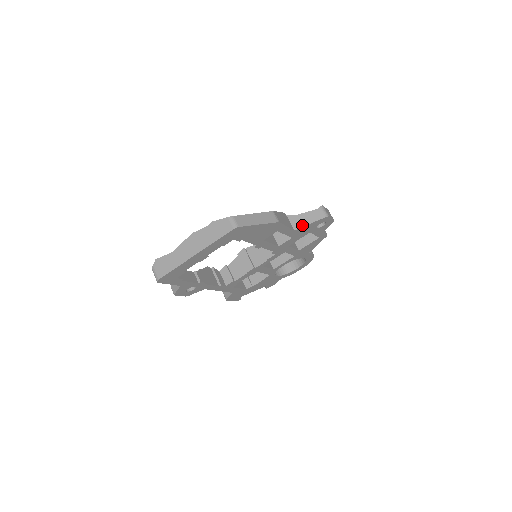
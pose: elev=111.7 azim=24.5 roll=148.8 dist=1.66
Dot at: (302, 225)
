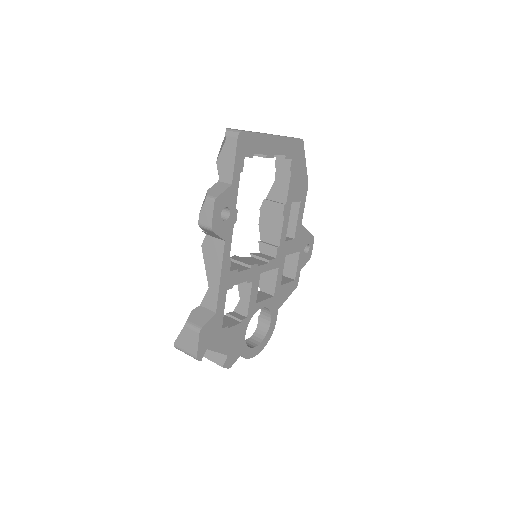
Dot at: (303, 227)
